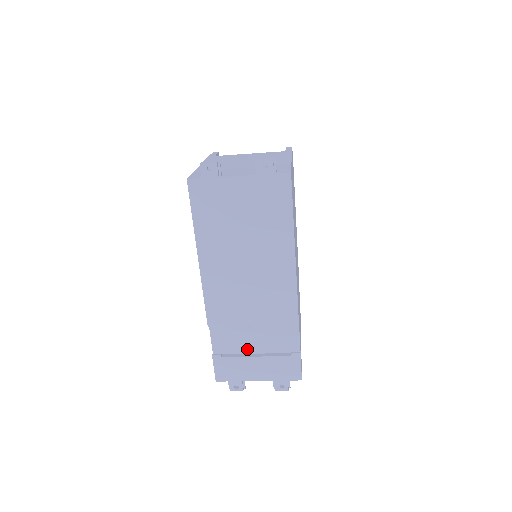
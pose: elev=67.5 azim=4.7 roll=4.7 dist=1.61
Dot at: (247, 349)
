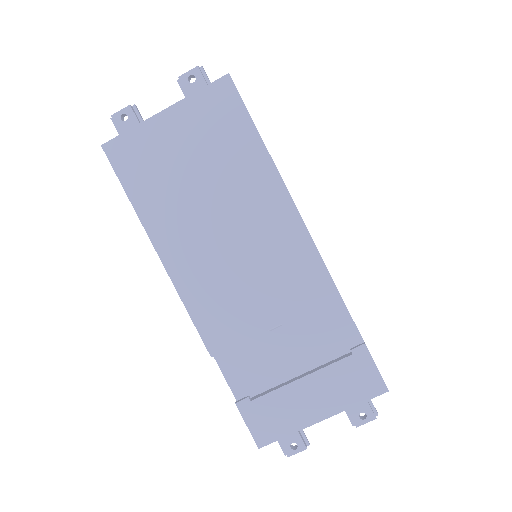
Dot at: (284, 373)
